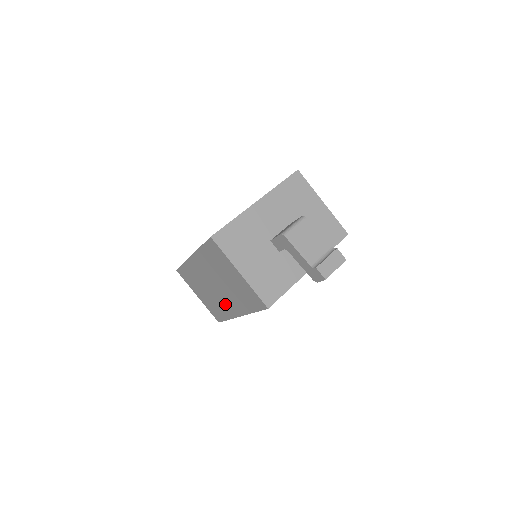
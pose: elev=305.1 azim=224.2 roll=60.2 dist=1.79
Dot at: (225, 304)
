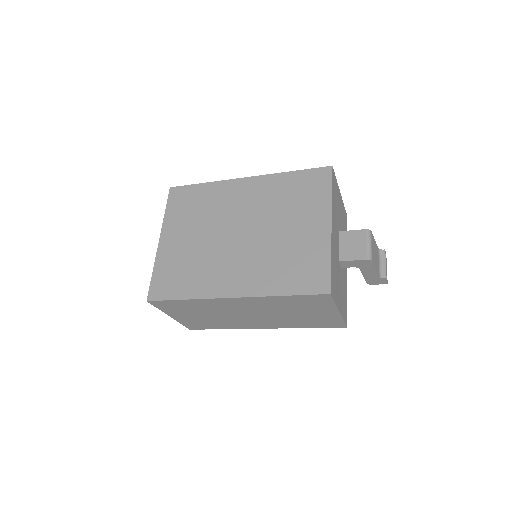
Dot at: (245, 323)
